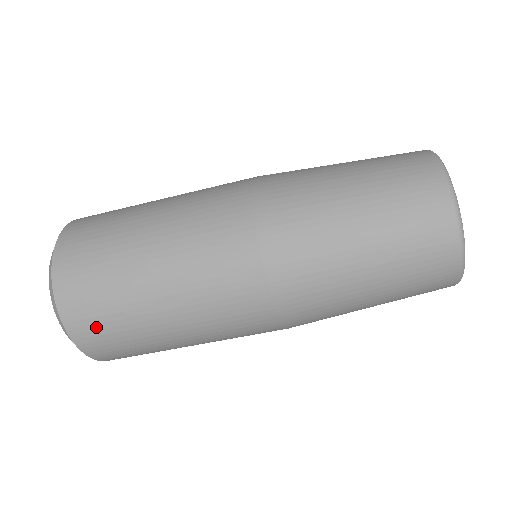
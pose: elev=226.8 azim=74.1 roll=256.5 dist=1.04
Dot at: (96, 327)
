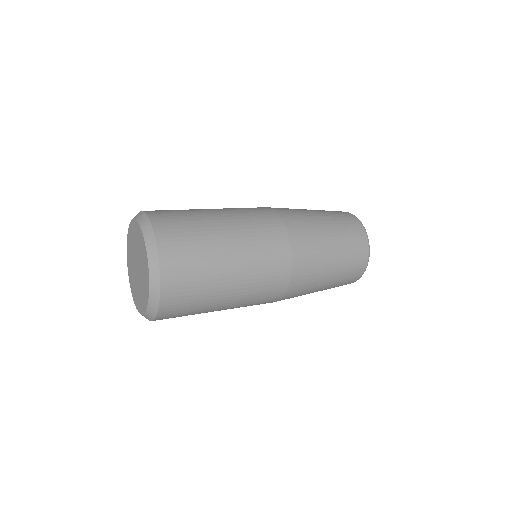
Dot at: occluded
